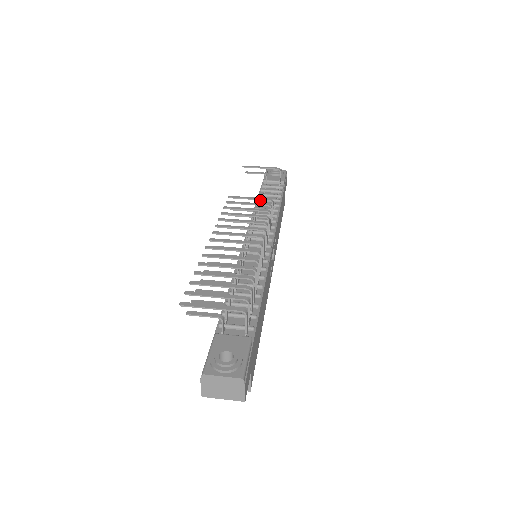
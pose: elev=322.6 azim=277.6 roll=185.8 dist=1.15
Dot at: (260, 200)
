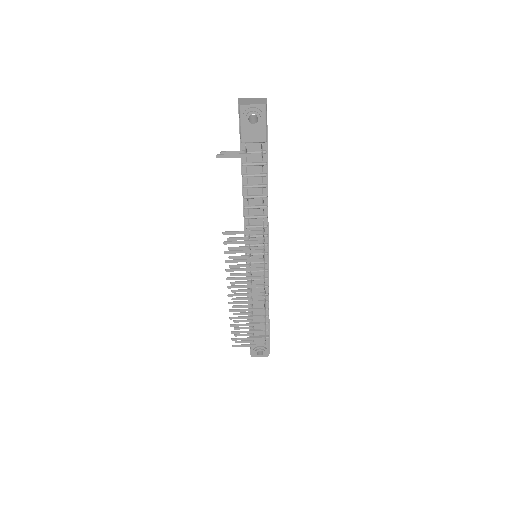
Dot at: (246, 188)
